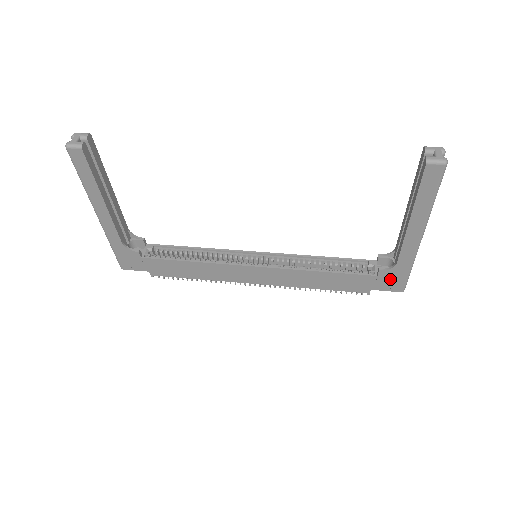
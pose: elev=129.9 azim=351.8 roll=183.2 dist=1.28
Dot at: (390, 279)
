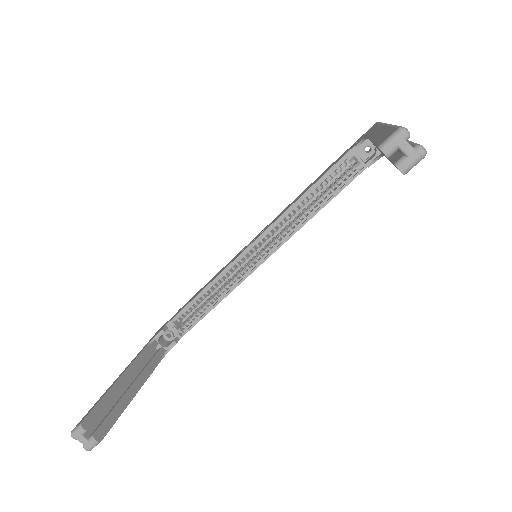
Dot at: occluded
